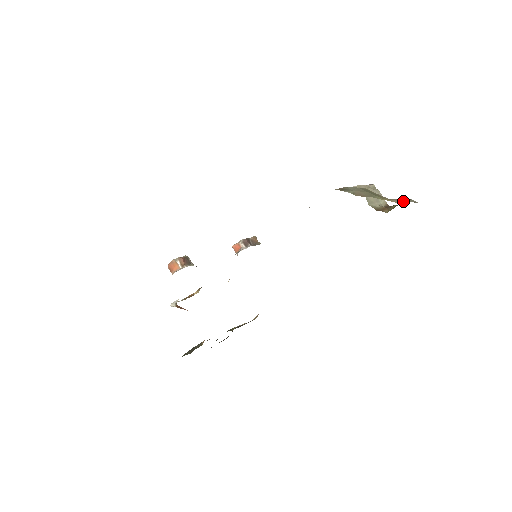
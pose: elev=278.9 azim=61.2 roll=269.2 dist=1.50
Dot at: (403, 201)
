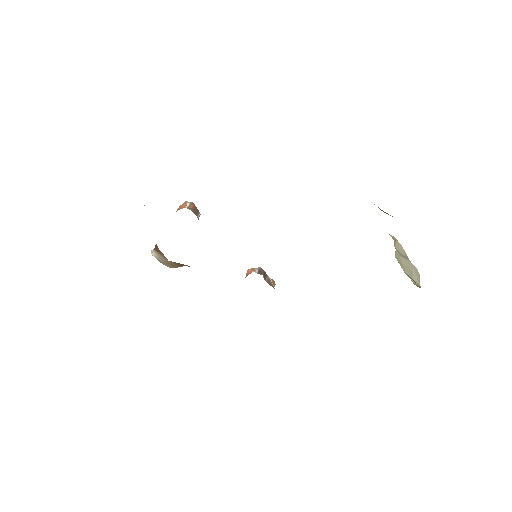
Dot at: occluded
